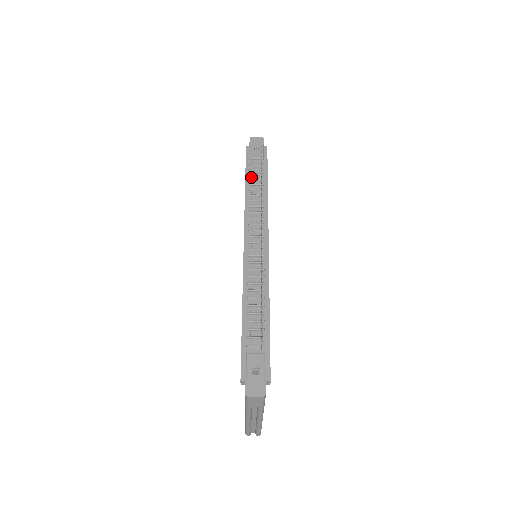
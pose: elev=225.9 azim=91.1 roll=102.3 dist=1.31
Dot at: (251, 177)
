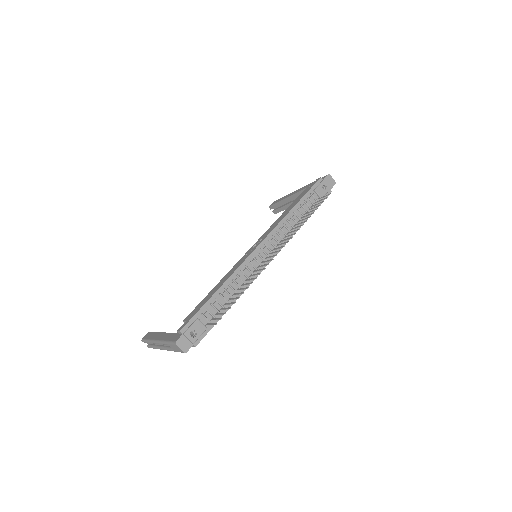
Dot at: (303, 204)
